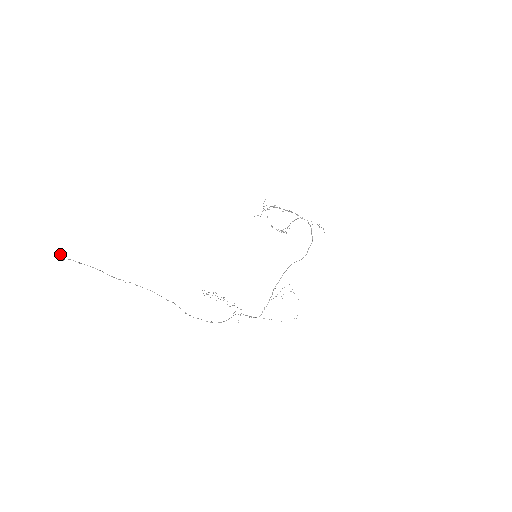
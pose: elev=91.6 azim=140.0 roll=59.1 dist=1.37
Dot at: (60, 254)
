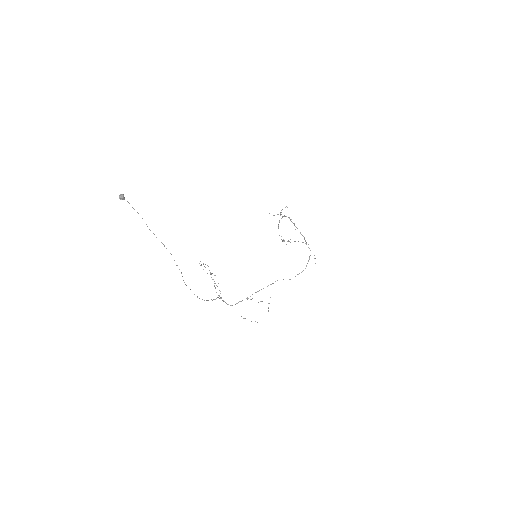
Dot at: (123, 195)
